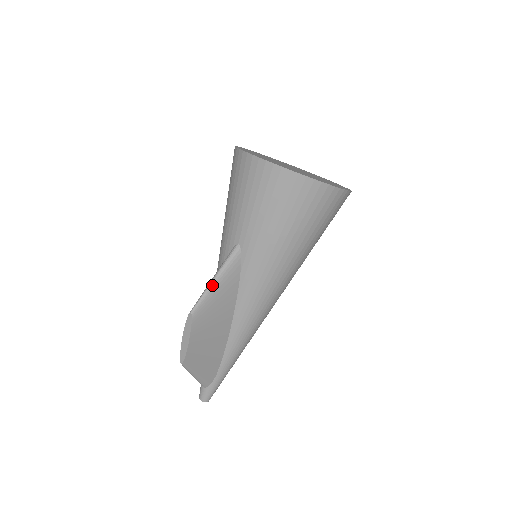
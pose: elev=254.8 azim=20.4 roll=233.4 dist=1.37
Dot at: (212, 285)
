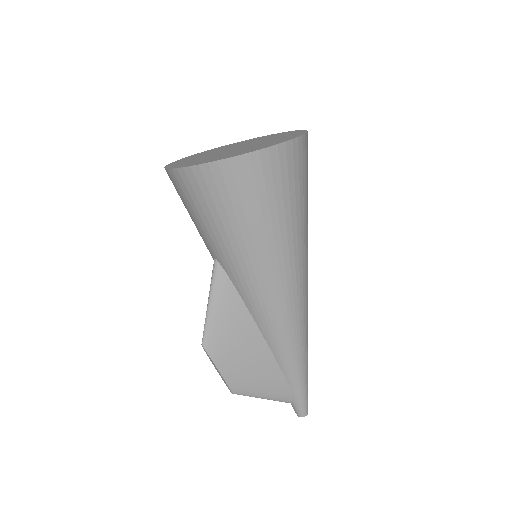
Dot at: (208, 311)
